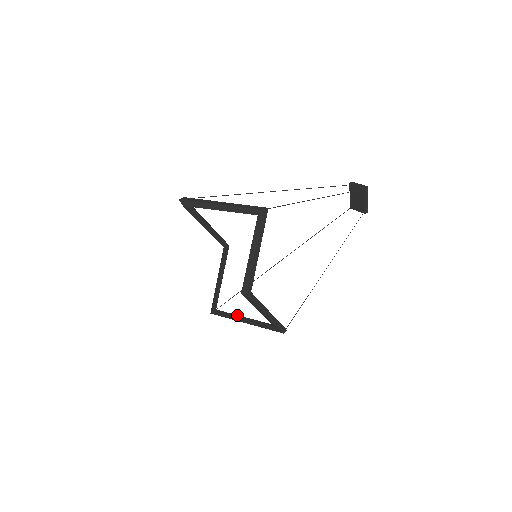
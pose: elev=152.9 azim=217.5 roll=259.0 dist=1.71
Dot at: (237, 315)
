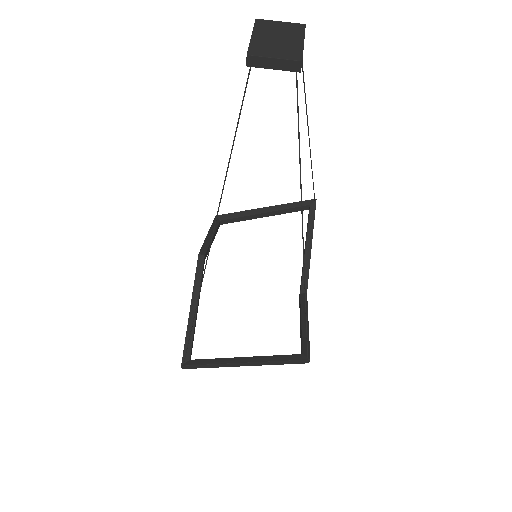
Dot at: (250, 216)
